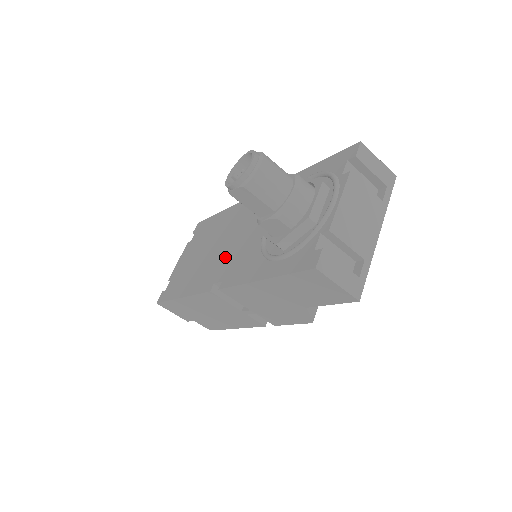
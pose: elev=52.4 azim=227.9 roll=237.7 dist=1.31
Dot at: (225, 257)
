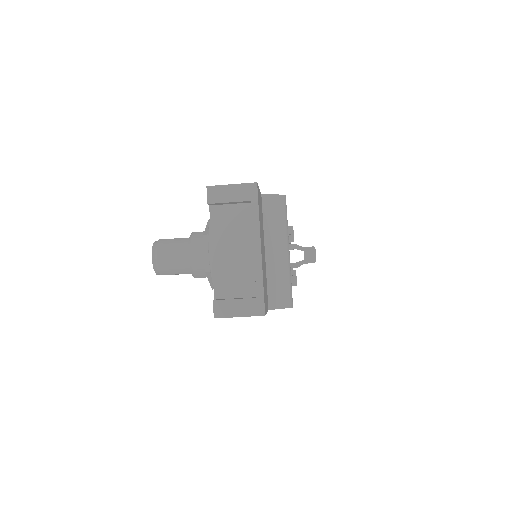
Dot at: occluded
